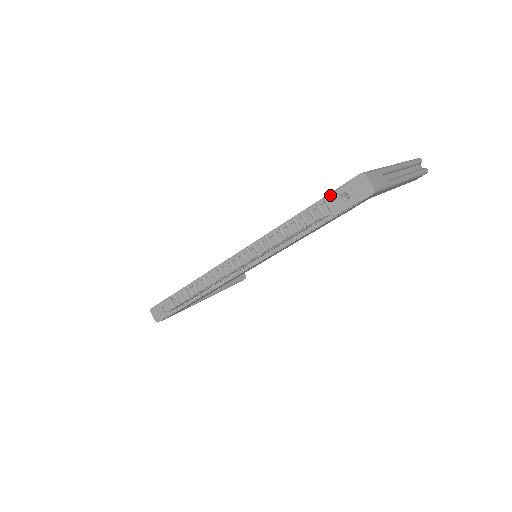
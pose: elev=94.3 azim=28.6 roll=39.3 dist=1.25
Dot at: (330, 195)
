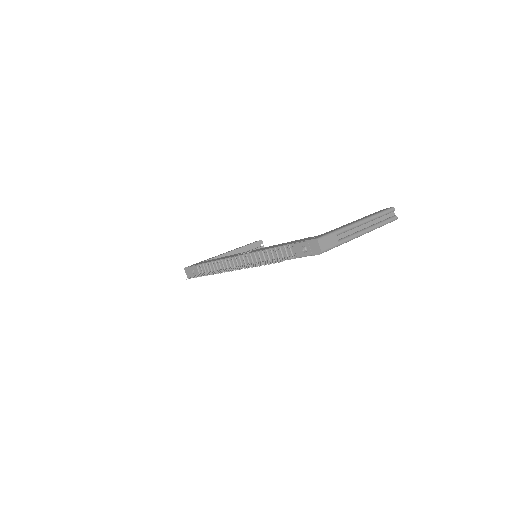
Dot at: (297, 244)
